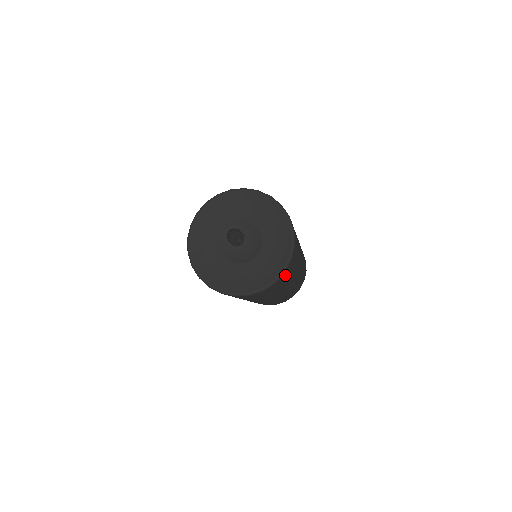
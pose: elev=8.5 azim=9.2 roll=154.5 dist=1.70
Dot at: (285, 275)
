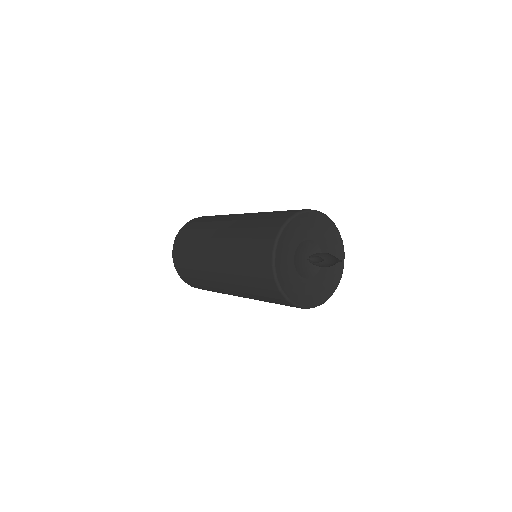
Dot at: occluded
